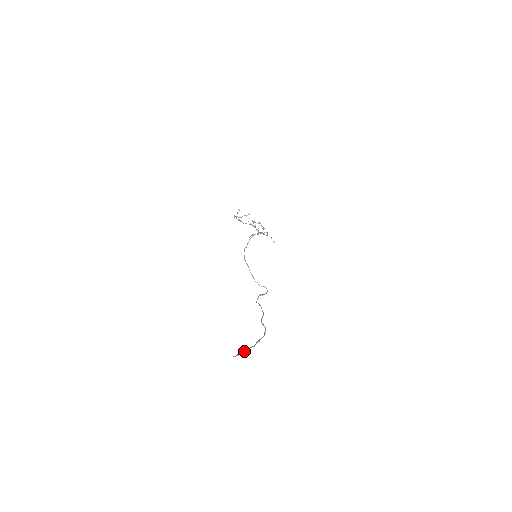
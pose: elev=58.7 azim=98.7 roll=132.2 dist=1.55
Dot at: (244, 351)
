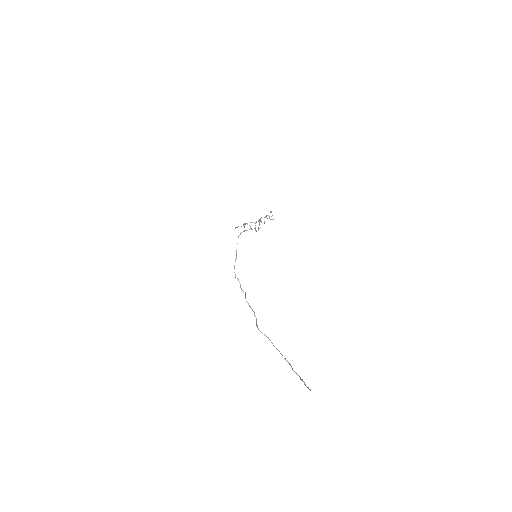
Dot at: (304, 382)
